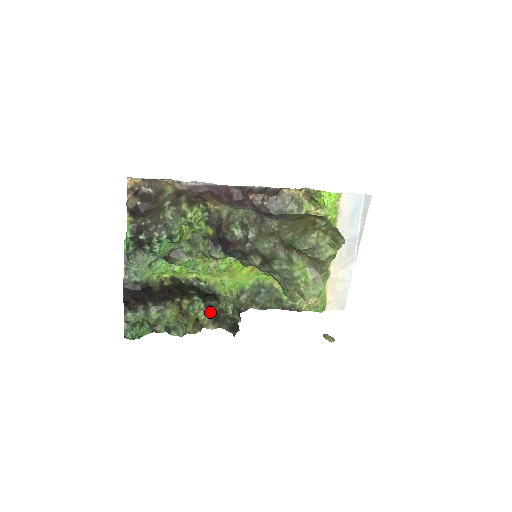
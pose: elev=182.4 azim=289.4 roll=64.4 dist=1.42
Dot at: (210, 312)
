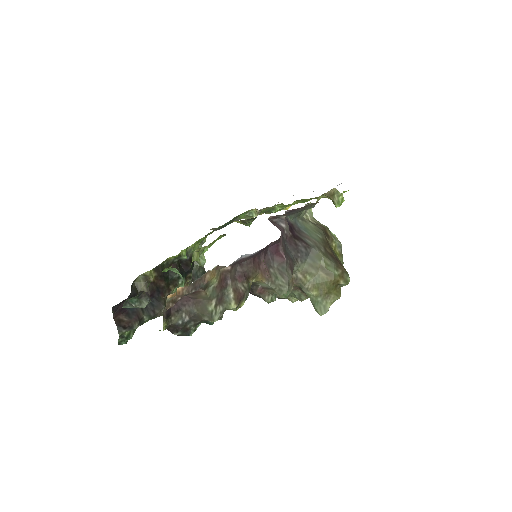
Dot at: (188, 280)
